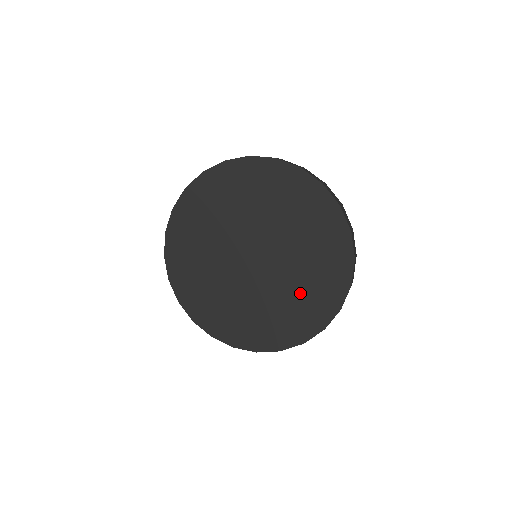
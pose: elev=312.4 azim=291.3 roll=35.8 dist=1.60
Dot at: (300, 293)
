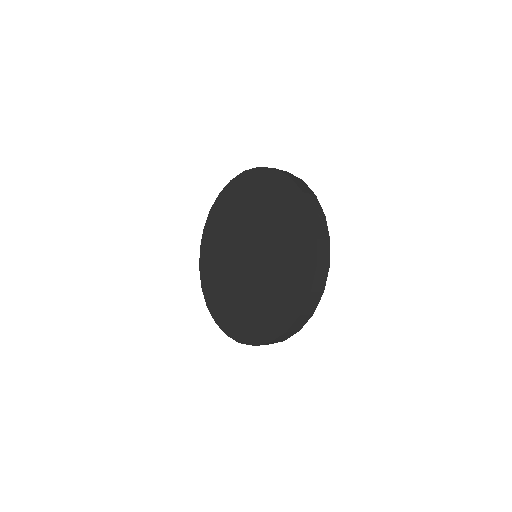
Dot at: (281, 281)
